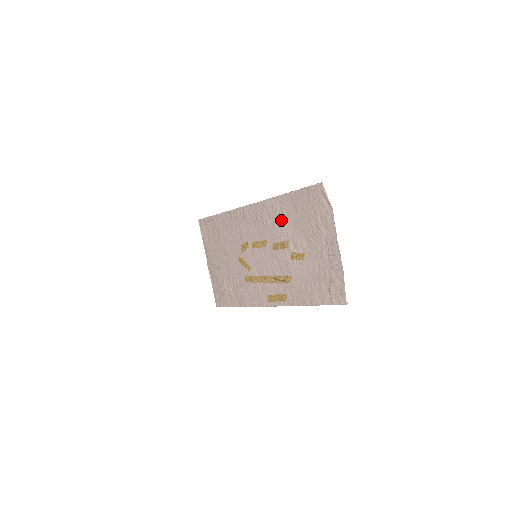
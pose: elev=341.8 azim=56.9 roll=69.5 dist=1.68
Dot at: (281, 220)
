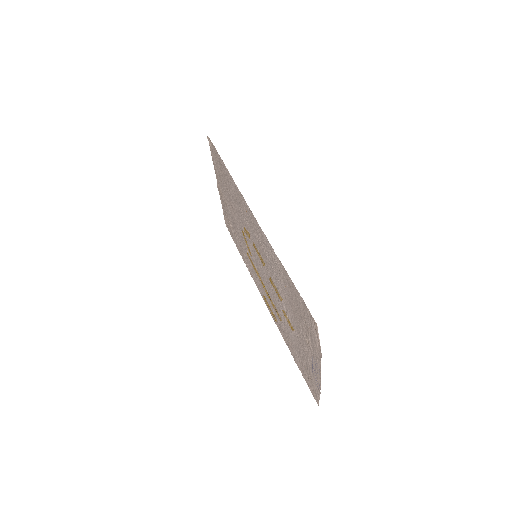
Dot at: (278, 277)
